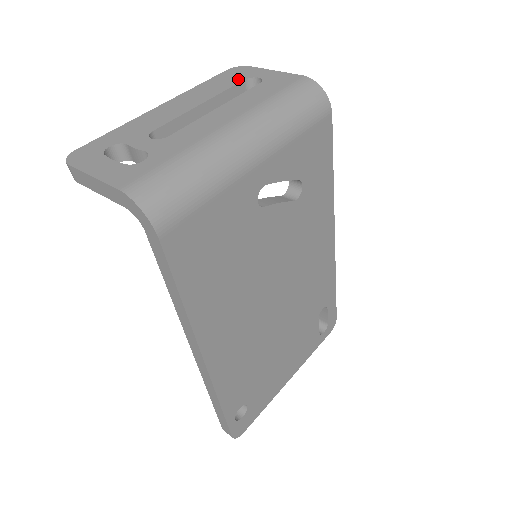
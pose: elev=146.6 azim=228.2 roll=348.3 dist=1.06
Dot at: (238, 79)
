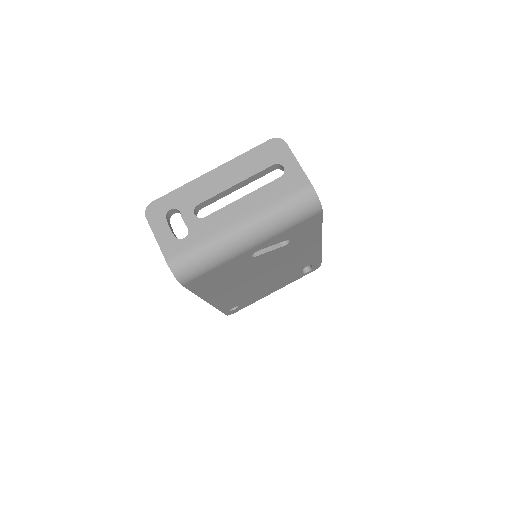
Dot at: (270, 161)
